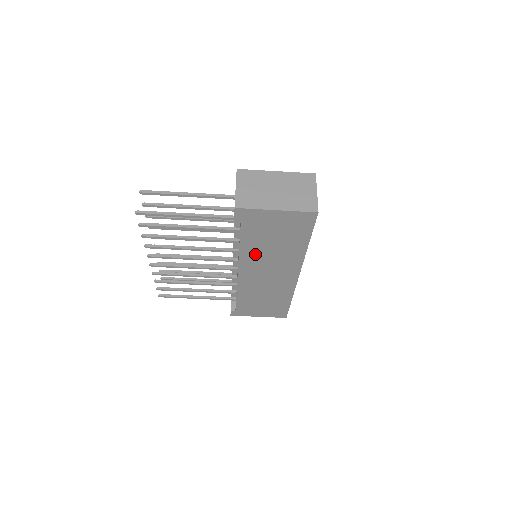
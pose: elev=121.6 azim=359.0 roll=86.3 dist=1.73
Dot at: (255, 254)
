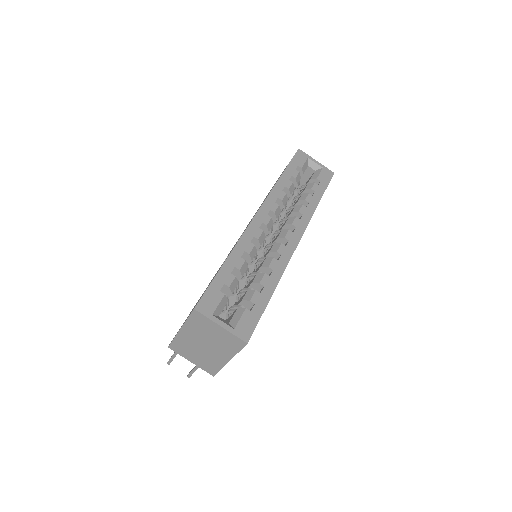
Dot at: occluded
